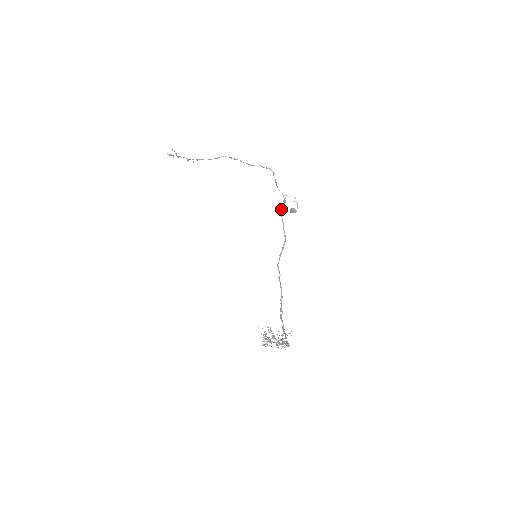
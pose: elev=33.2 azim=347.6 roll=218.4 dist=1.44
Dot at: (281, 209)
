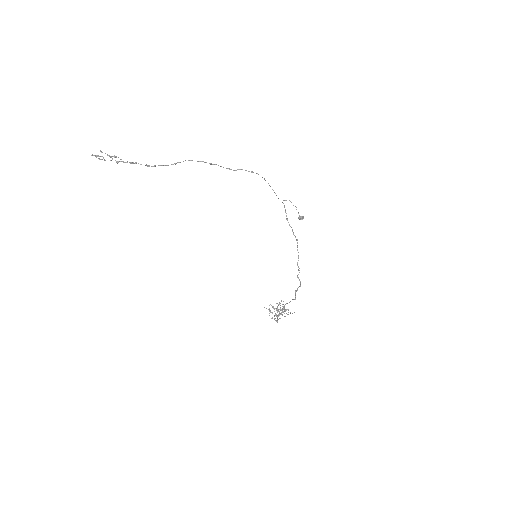
Dot at: (286, 216)
